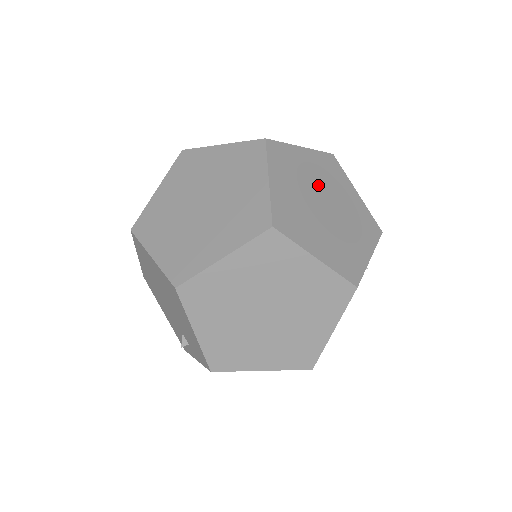
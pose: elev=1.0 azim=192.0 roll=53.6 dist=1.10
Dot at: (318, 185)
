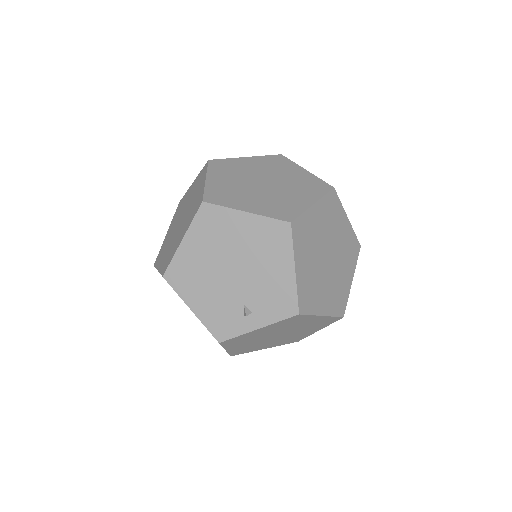
Dot at: occluded
